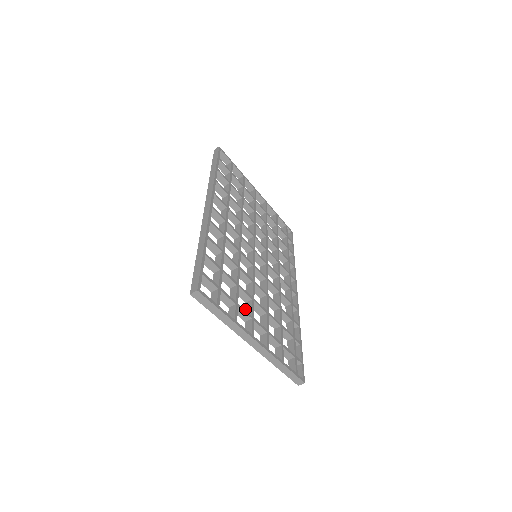
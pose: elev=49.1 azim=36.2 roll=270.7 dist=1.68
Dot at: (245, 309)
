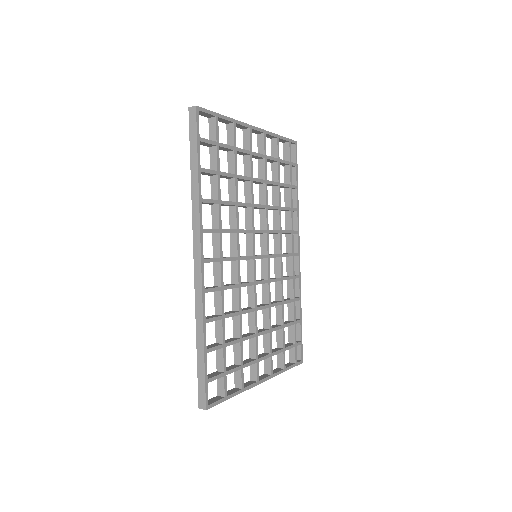
Dot at: (249, 345)
